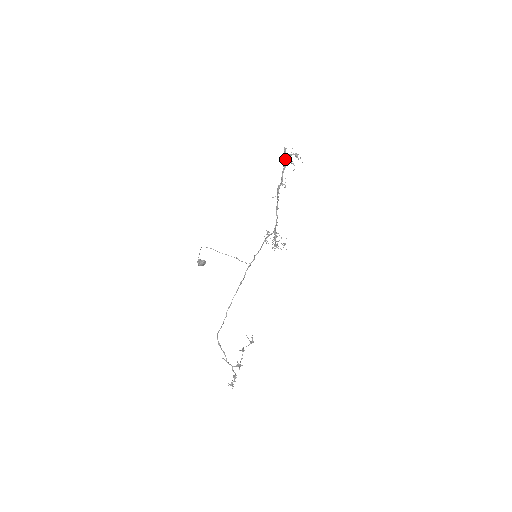
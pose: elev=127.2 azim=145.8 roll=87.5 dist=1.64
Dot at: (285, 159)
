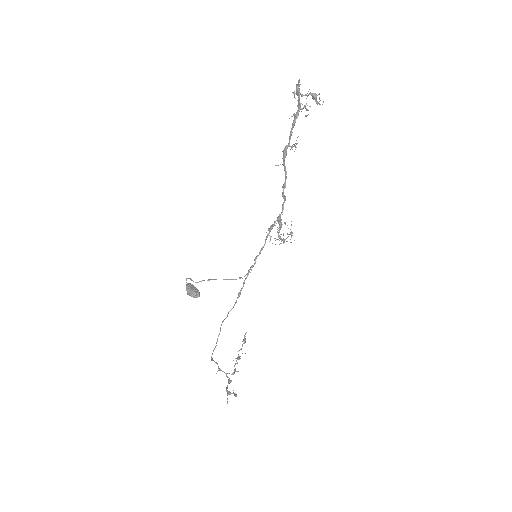
Dot at: (299, 105)
